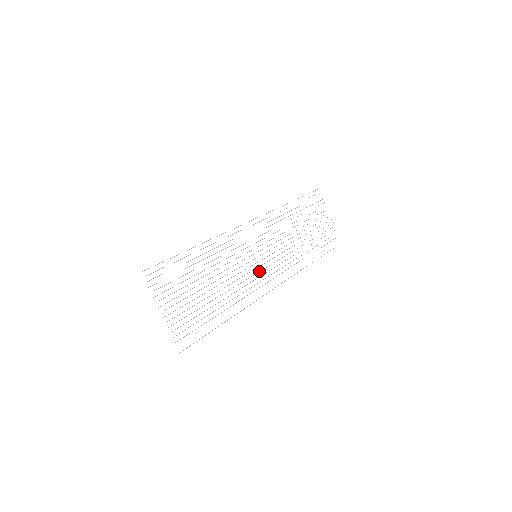
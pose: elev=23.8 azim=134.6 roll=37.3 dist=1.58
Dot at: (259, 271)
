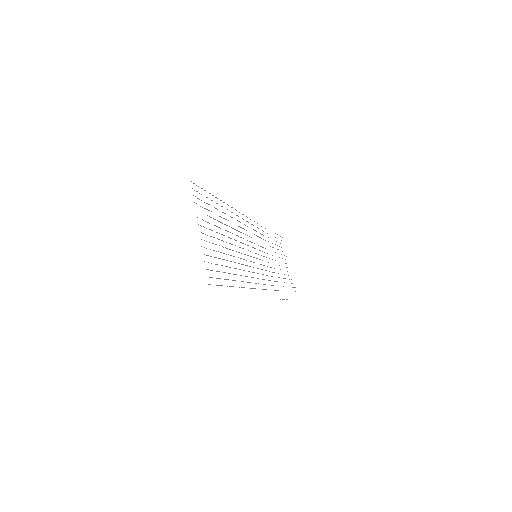
Dot at: (257, 273)
